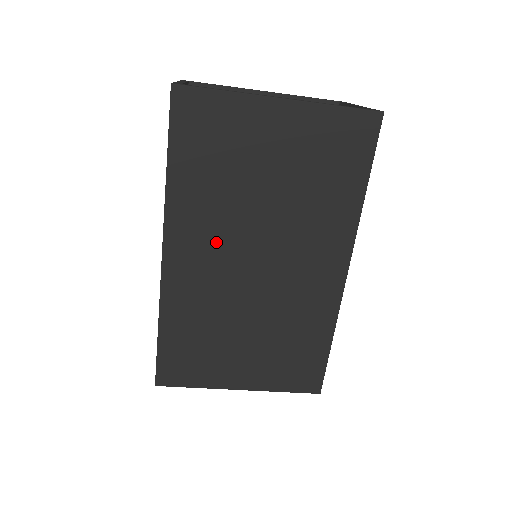
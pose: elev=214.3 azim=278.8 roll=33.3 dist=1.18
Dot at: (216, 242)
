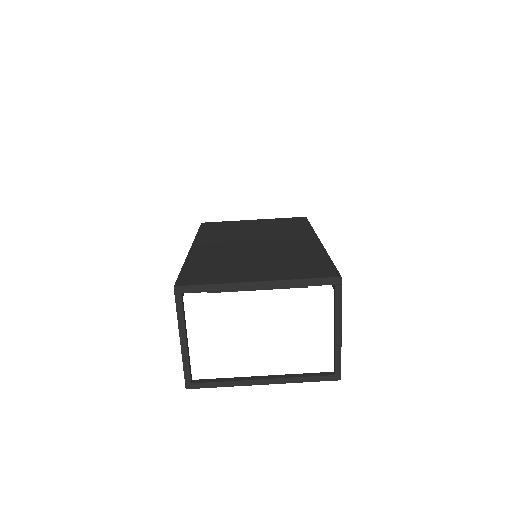
Dot at: (226, 242)
